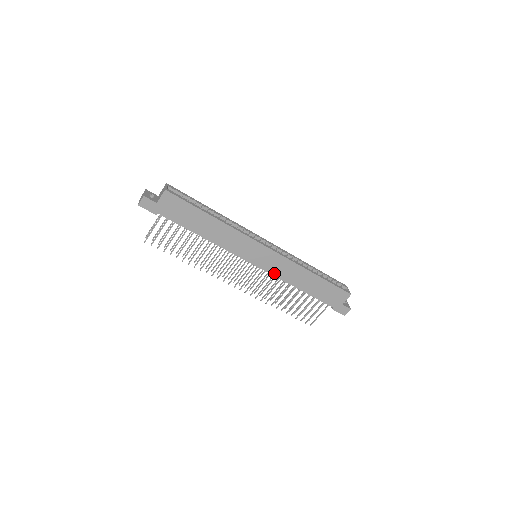
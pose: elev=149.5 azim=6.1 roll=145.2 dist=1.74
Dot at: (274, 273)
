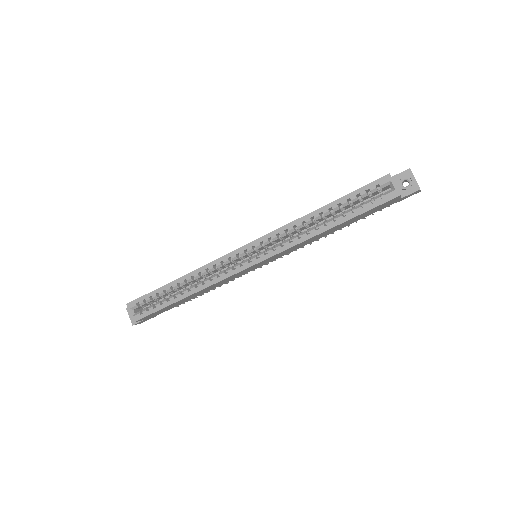
Dot at: (289, 252)
